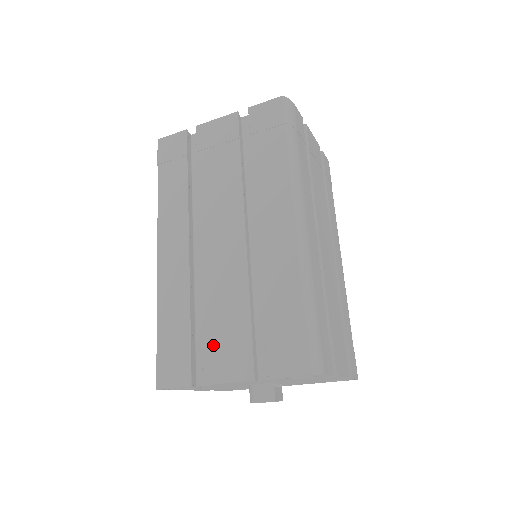
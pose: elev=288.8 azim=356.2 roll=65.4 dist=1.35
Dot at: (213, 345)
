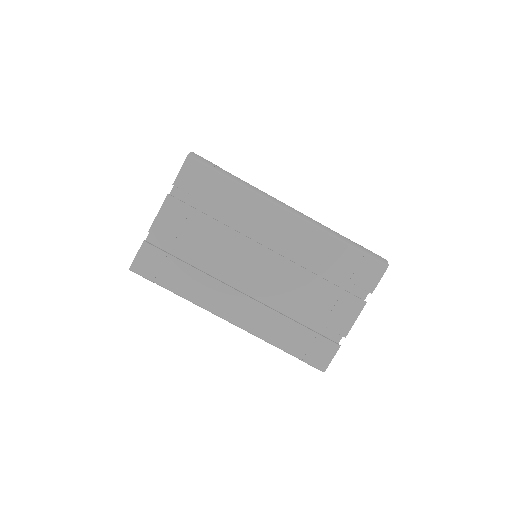
Dot at: (326, 317)
